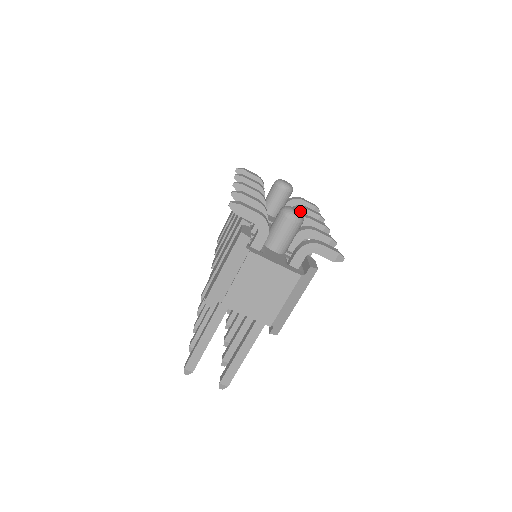
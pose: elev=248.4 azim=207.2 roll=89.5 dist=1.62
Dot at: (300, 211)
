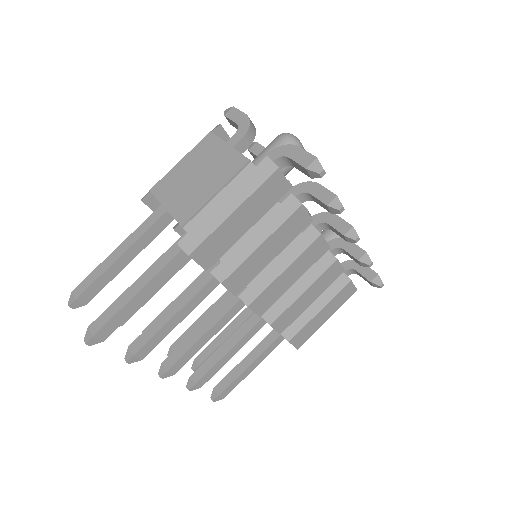
Dot at: (342, 242)
